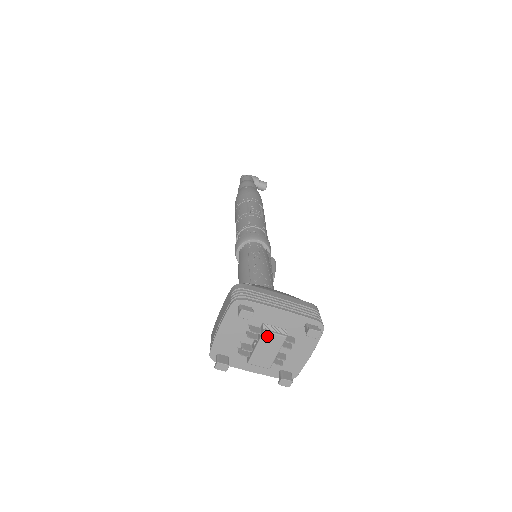
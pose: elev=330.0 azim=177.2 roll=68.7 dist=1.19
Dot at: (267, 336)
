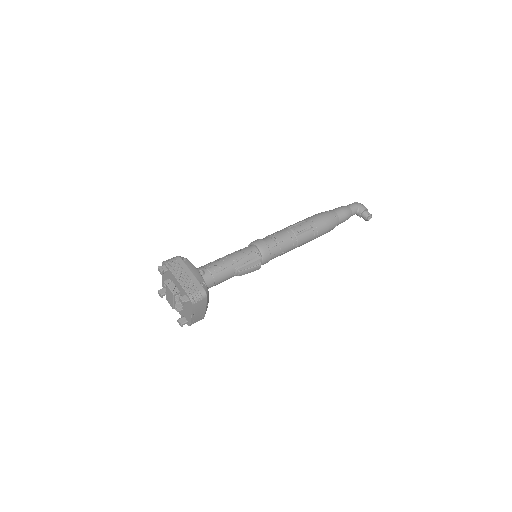
Dot at: (168, 288)
